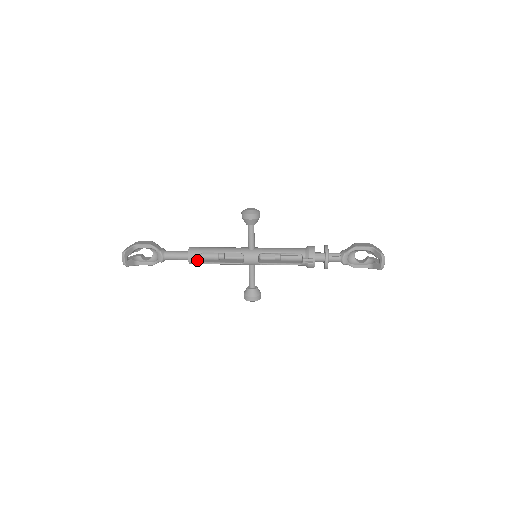
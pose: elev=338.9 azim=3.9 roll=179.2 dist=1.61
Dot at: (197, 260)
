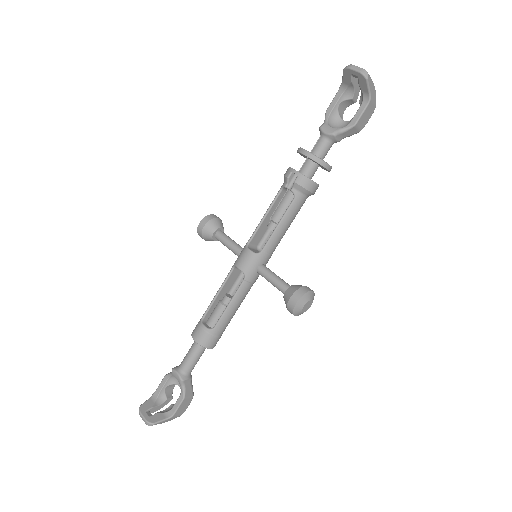
Dot at: (203, 331)
